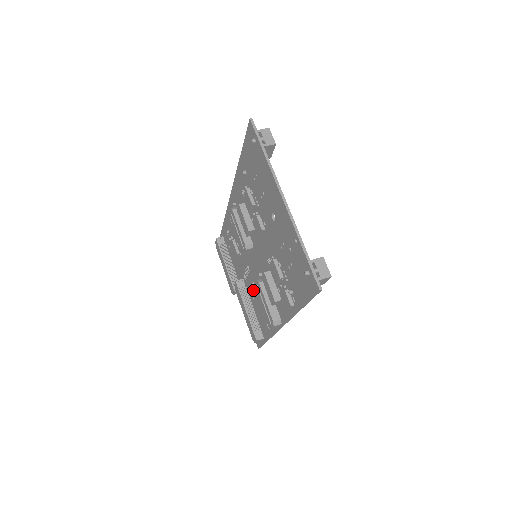
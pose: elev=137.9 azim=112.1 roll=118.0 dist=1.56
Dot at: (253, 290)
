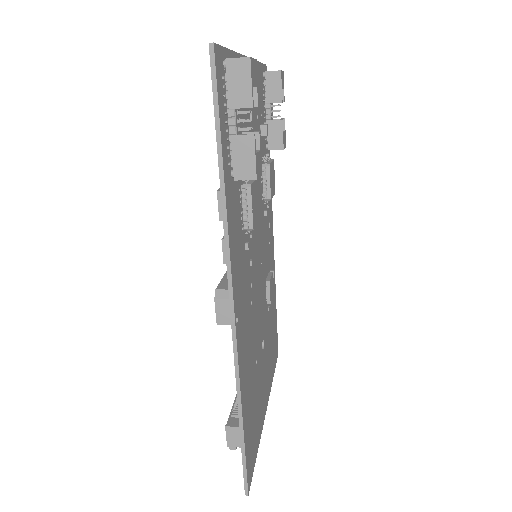
Dot at: occluded
